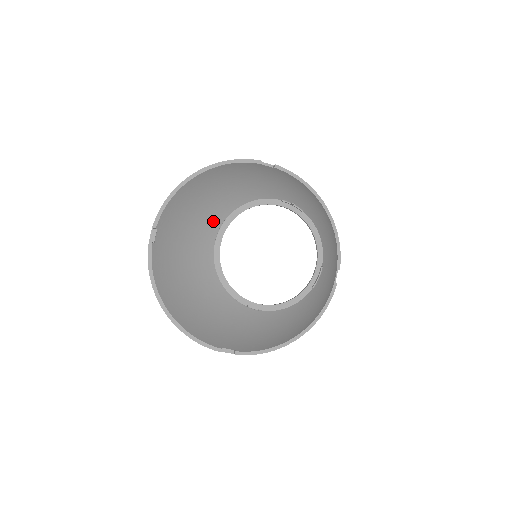
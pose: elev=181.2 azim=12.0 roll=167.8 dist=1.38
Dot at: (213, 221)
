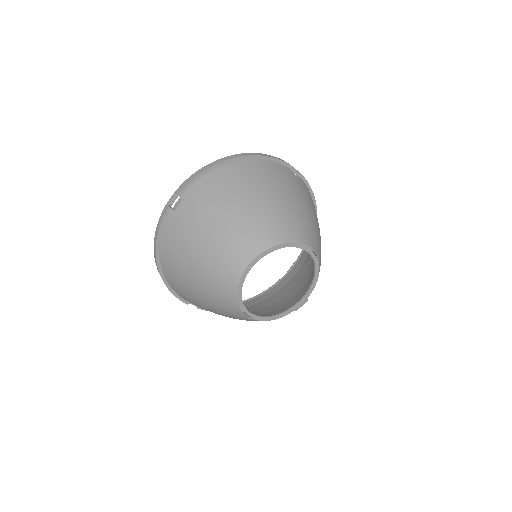
Dot at: (251, 246)
